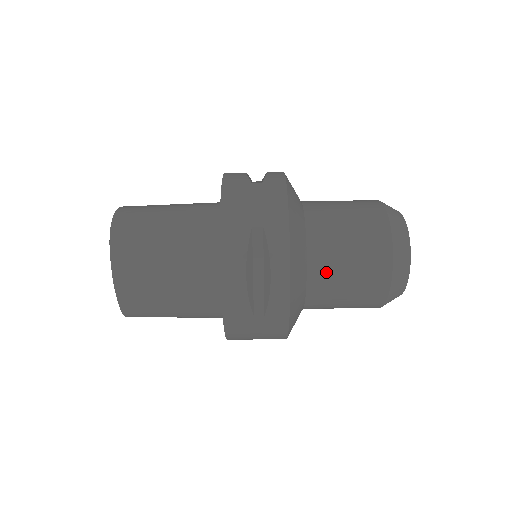
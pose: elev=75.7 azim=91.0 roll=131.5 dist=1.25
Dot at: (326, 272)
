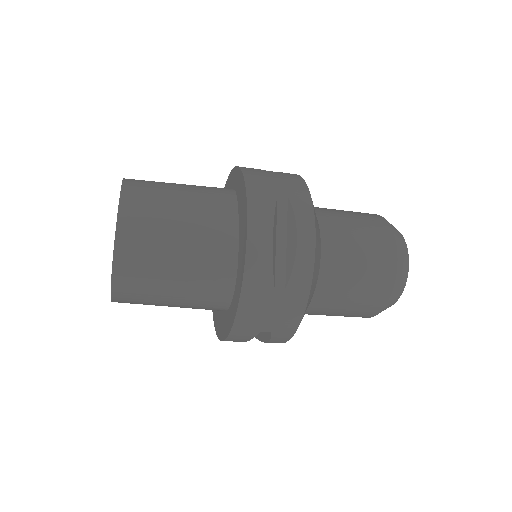
Dot at: occluded
